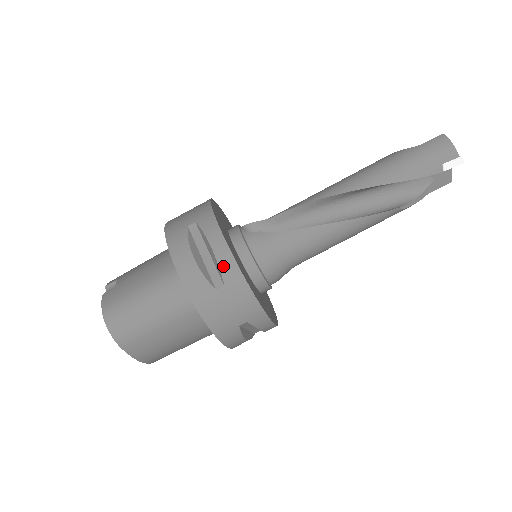
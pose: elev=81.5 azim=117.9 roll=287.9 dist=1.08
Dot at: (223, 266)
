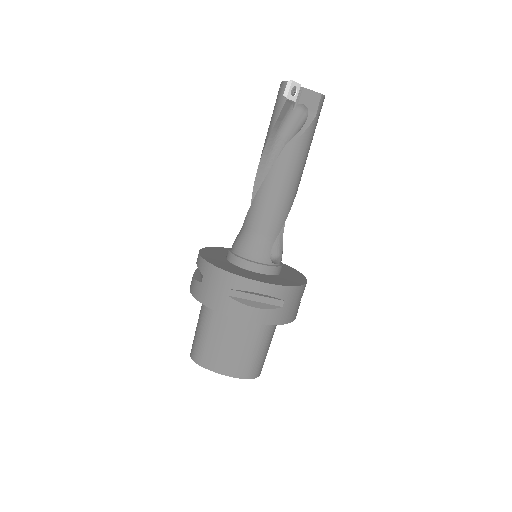
Dot at: (199, 266)
